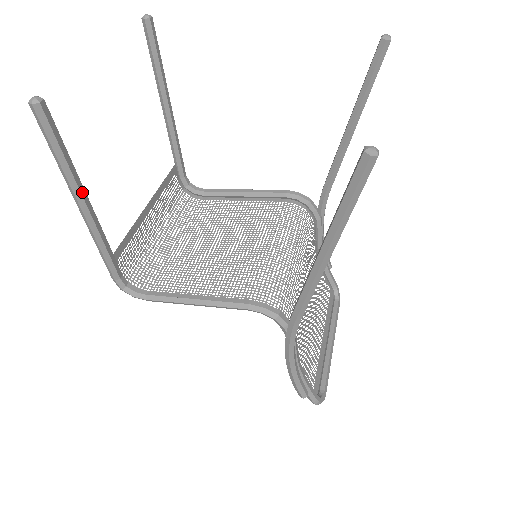
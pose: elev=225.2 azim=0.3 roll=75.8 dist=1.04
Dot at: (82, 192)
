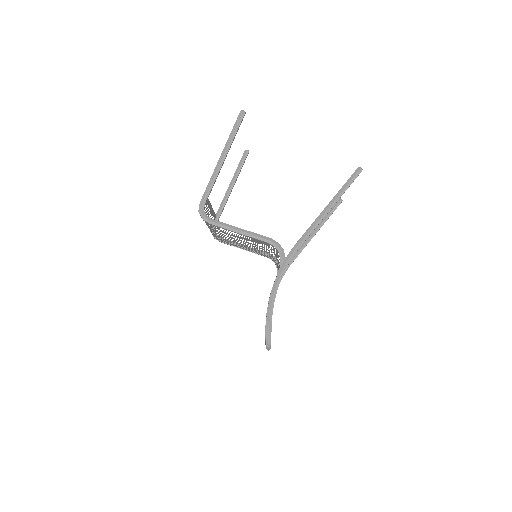
Dot at: (228, 151)
